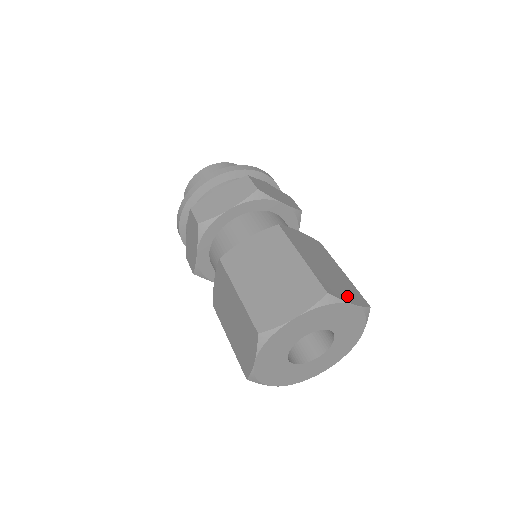
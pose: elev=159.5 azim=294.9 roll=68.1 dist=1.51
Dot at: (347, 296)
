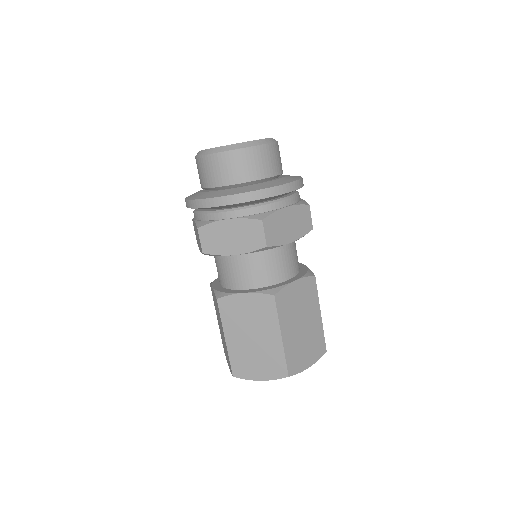
Dot at: (308, 360)
